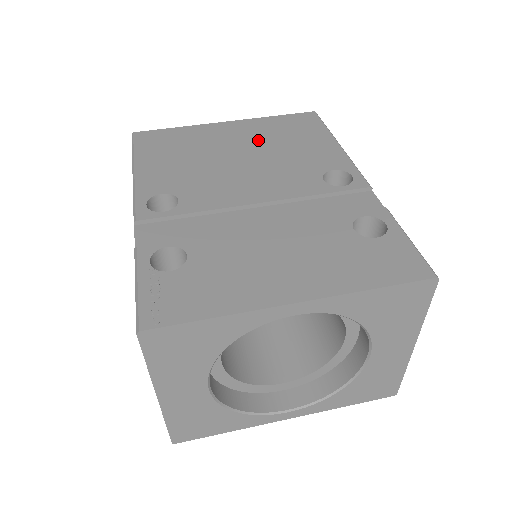
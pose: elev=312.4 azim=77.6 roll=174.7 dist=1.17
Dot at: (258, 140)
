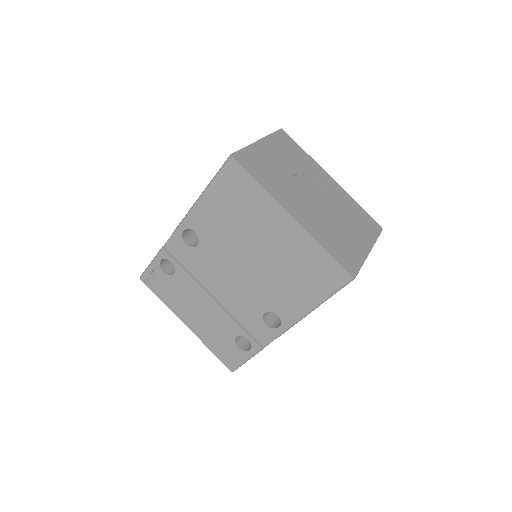
Dot at: (281, 256)
